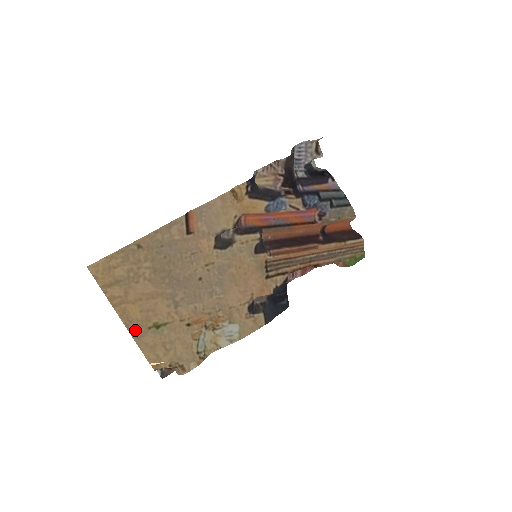
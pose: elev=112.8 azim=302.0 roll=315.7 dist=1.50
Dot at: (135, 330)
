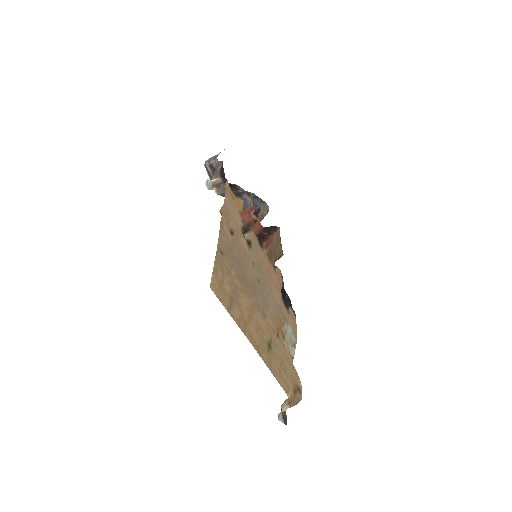
Dot at: (265, 358)
